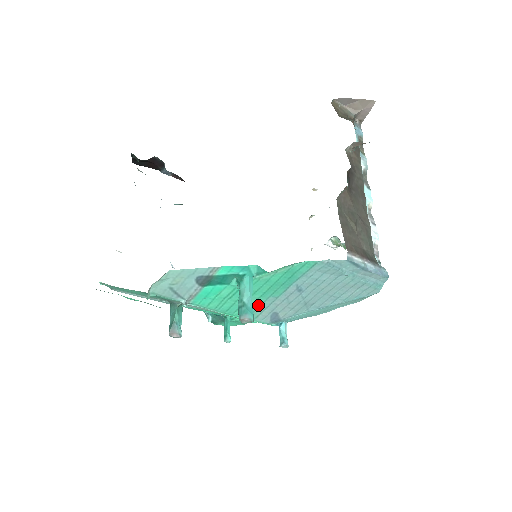
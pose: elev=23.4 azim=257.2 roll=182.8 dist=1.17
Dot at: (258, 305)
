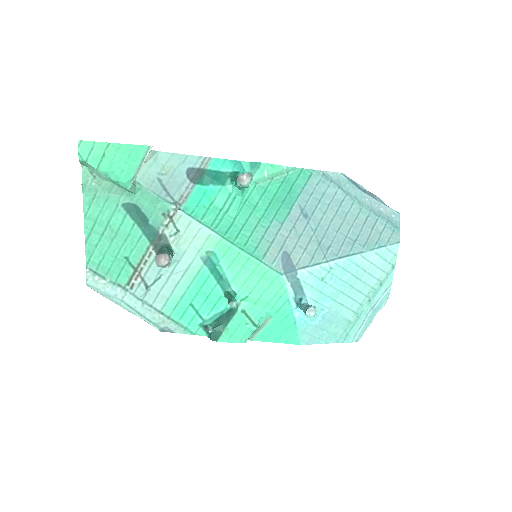
Dot at: (262, 233)
